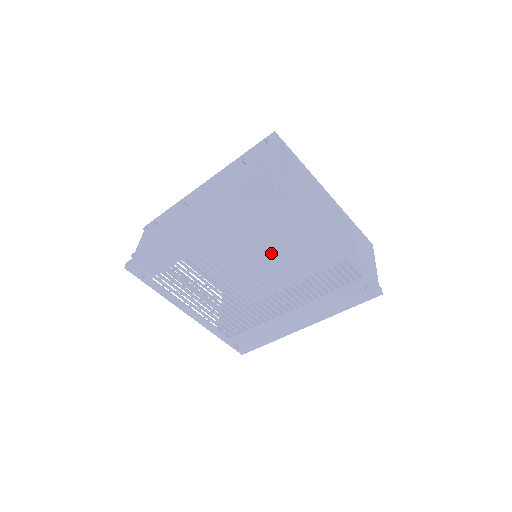
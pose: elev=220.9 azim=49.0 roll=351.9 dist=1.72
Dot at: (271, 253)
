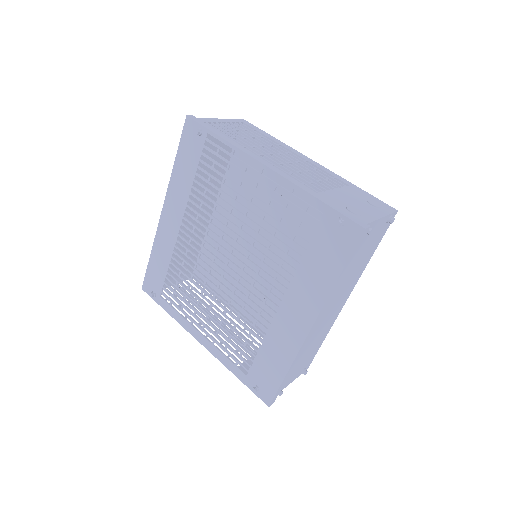
Dot at: (296, 268)
